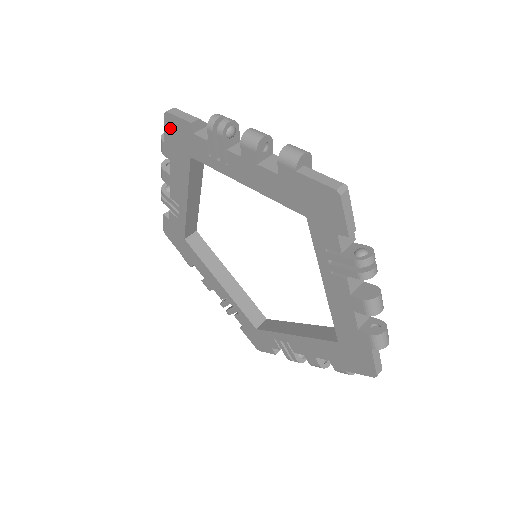
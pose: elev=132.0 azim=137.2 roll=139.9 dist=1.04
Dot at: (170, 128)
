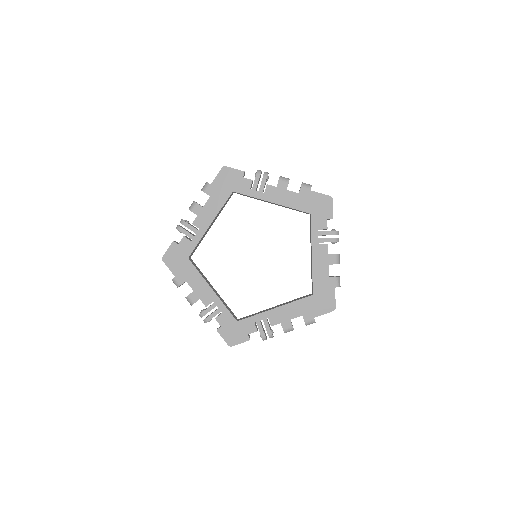
Dot at: (223, 175)
